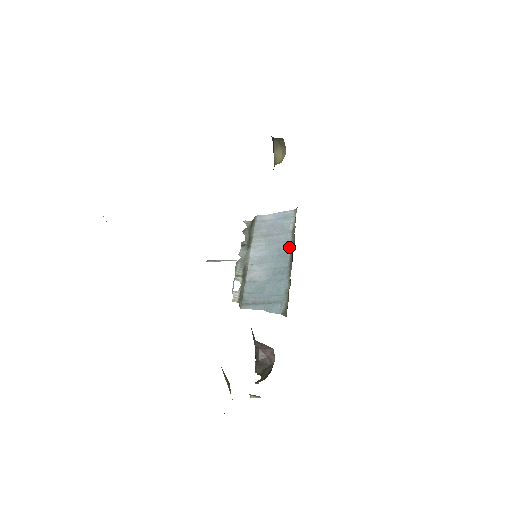
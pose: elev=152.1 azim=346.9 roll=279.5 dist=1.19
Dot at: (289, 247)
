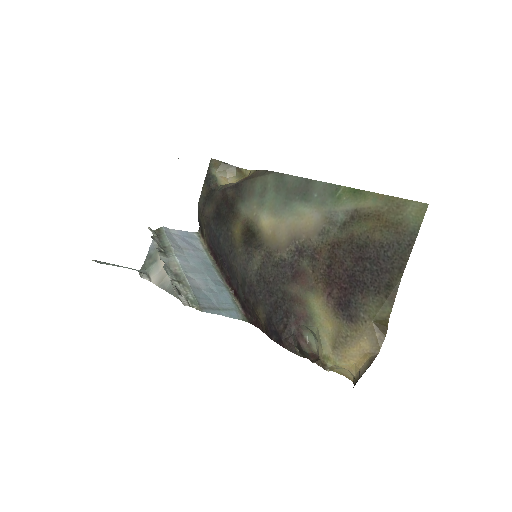
Dot at: (210, 264)
